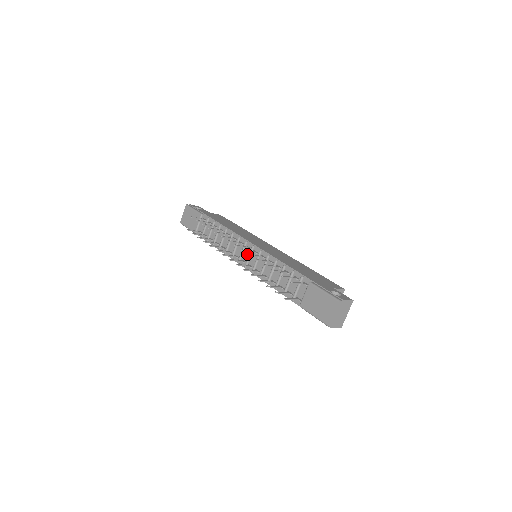
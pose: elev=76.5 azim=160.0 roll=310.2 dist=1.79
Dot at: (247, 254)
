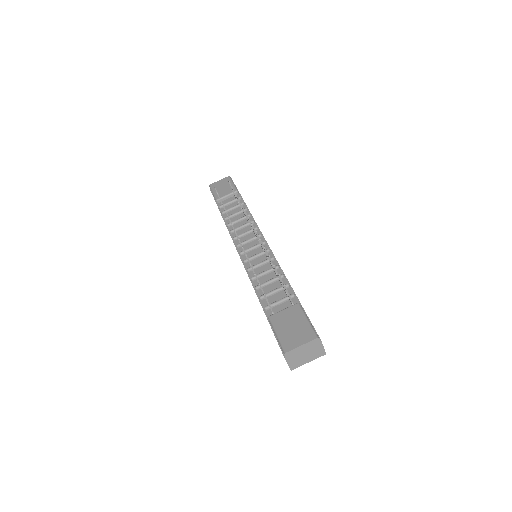
Dot at: (252, 245)
